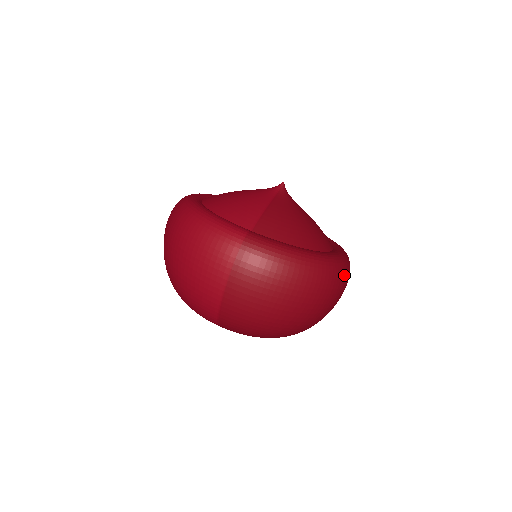
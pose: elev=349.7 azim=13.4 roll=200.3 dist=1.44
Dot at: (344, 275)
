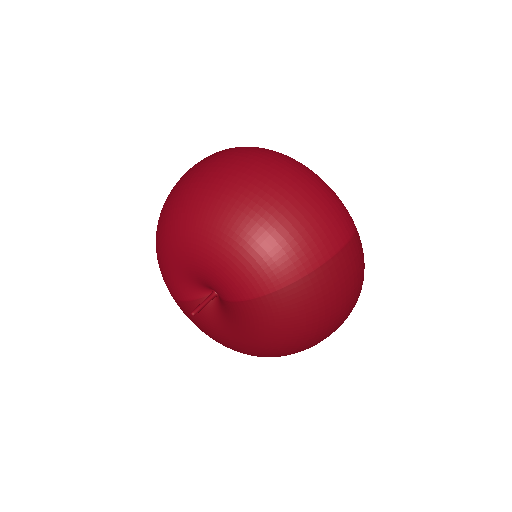
Dot at: occluded
